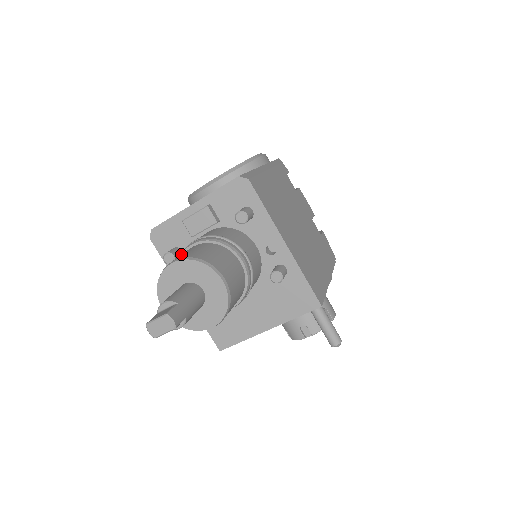
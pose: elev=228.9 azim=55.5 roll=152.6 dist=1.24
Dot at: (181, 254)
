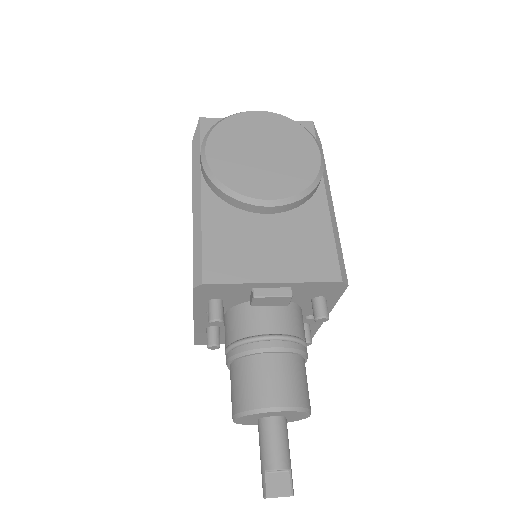
Dot at: (255, 353)
